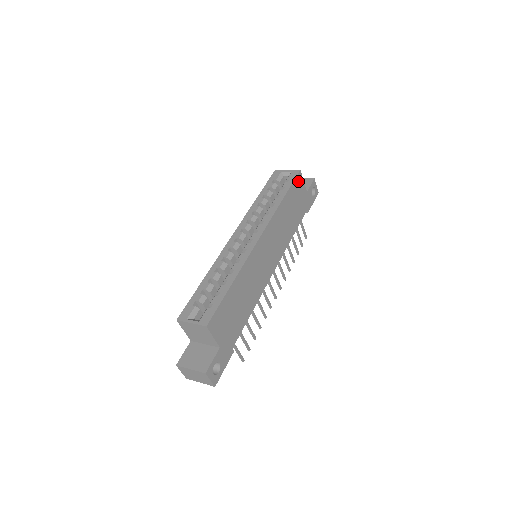
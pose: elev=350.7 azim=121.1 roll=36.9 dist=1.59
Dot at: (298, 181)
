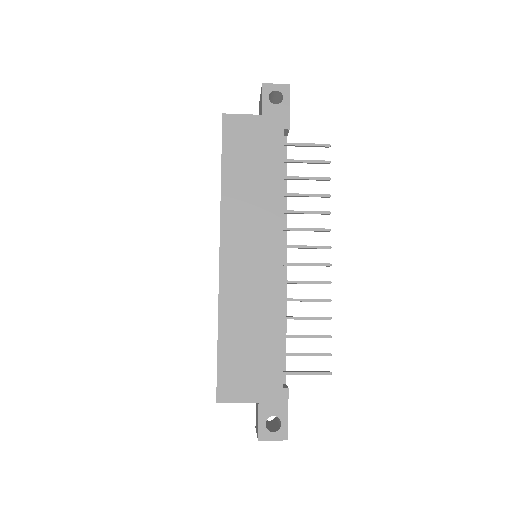
Dot at: (231, 128)
